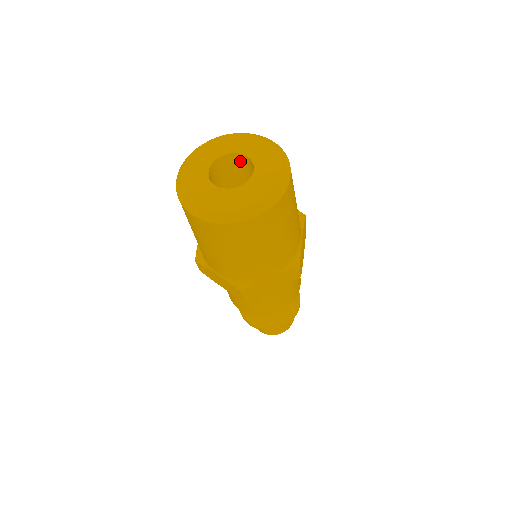
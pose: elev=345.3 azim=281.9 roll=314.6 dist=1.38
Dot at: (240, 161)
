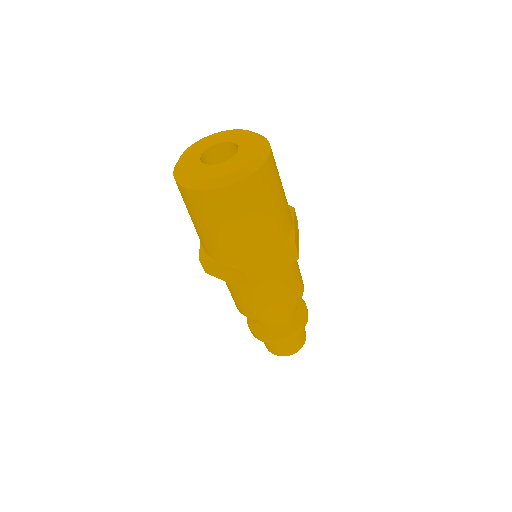
Dot at: occluded
